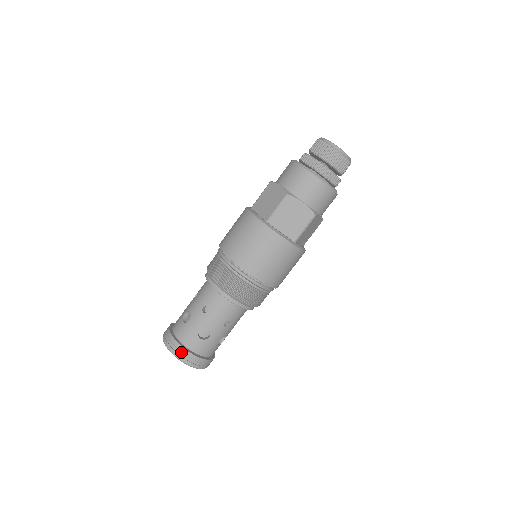
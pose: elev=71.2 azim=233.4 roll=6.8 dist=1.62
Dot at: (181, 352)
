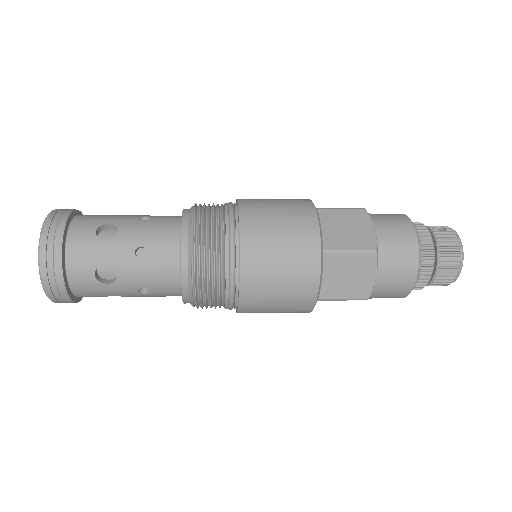
Dot at: (53, 264)
